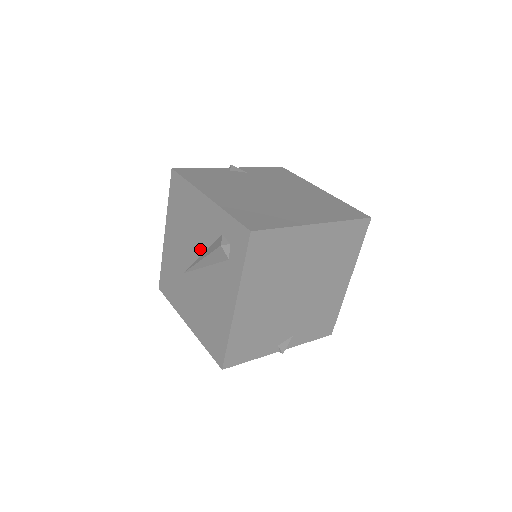
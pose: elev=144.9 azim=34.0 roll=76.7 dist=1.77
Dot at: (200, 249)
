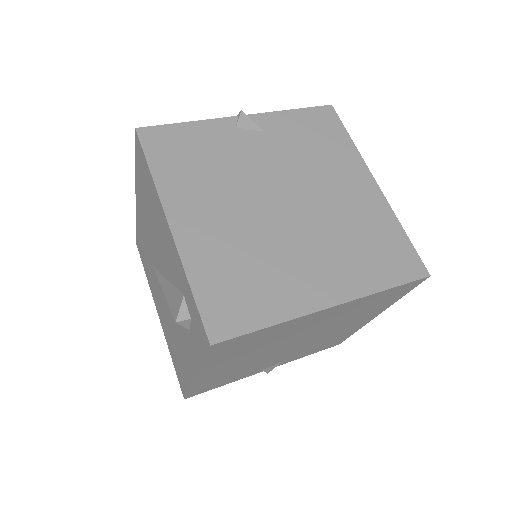
Dot at: (165, 271)
